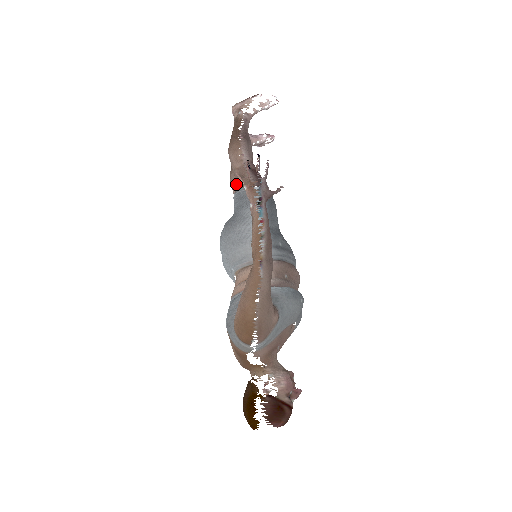
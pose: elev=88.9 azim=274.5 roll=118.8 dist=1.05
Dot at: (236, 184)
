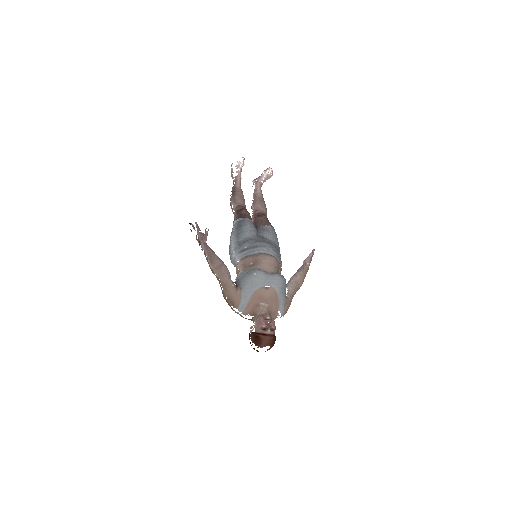
Dot at: occluded
